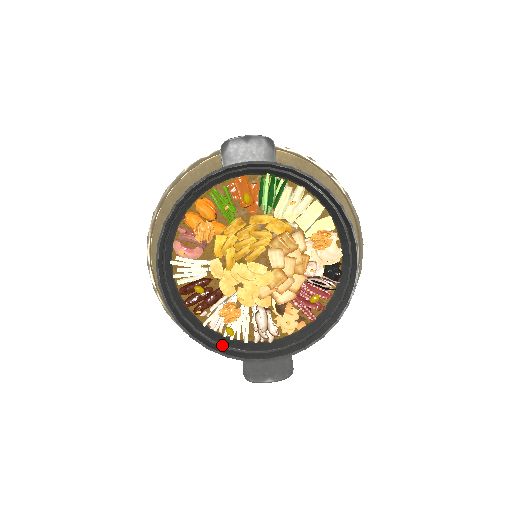
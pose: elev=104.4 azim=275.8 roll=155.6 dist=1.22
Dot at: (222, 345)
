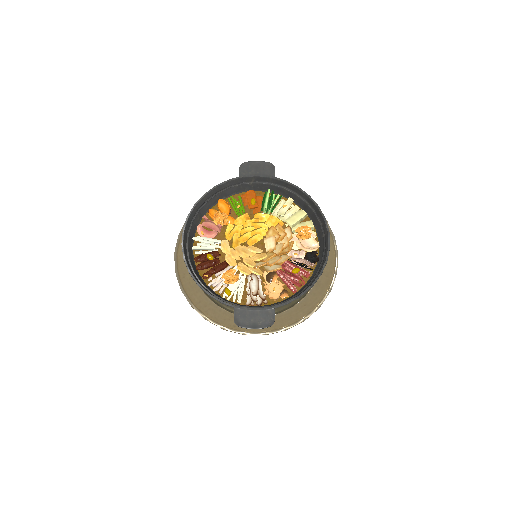
Dot at: (220, 298)
